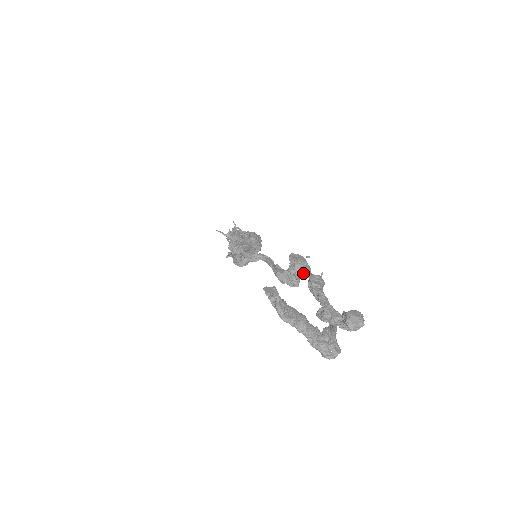
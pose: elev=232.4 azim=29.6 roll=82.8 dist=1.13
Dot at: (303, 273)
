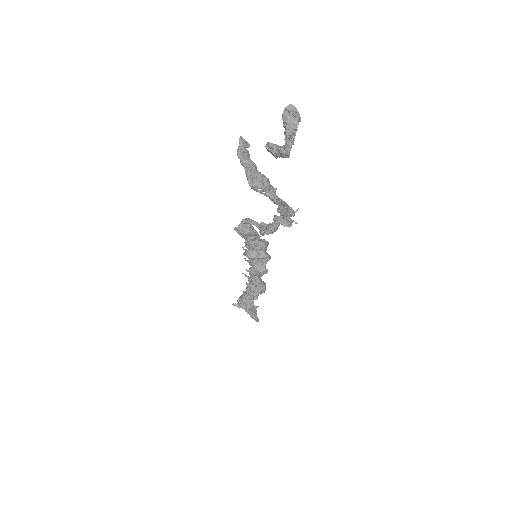
Dot at: (283, 222)
